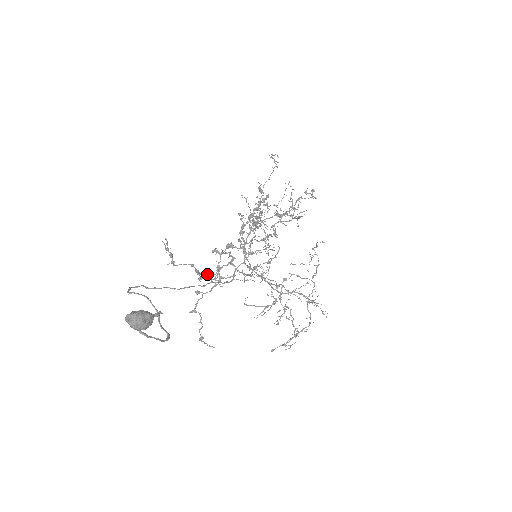
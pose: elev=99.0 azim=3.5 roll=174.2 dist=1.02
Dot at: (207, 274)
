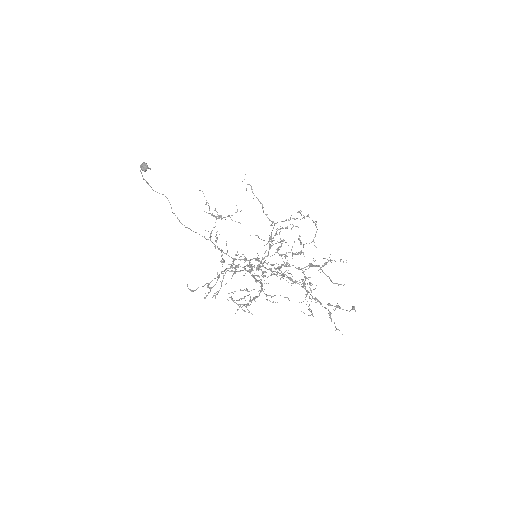
Dot at: occluded
